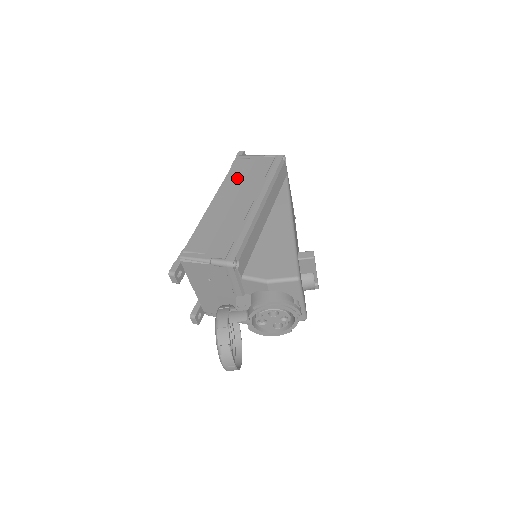
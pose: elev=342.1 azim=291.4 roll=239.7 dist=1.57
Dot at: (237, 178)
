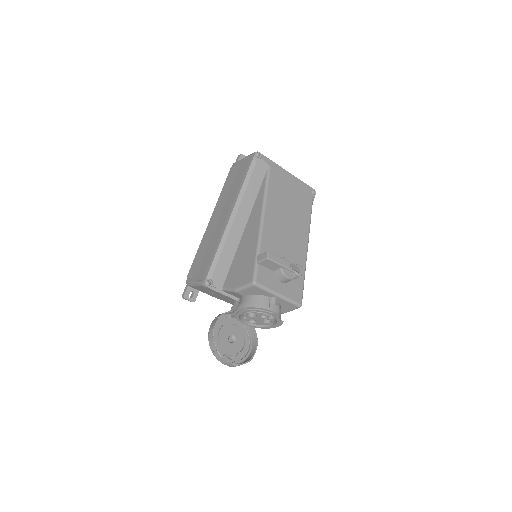
Dot at: (226, 191)
